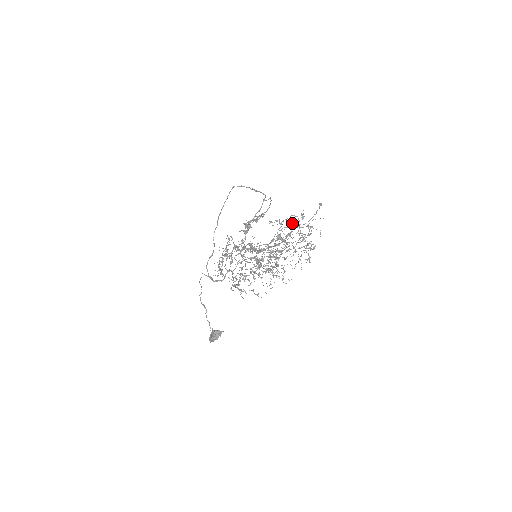
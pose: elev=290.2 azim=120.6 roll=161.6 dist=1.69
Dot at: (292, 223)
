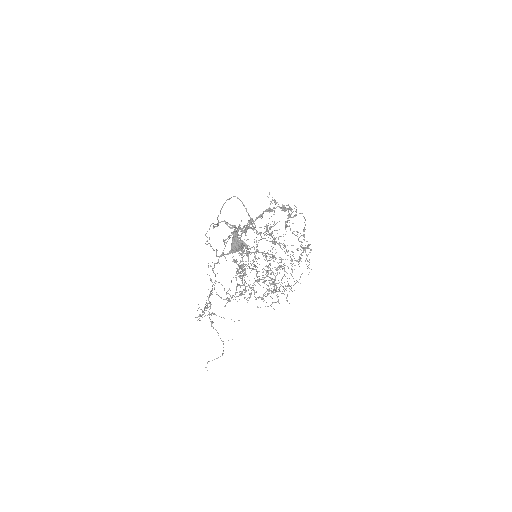
Dot at: occluded
